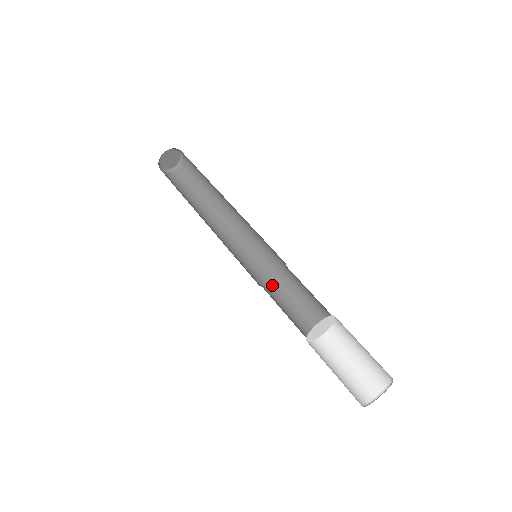
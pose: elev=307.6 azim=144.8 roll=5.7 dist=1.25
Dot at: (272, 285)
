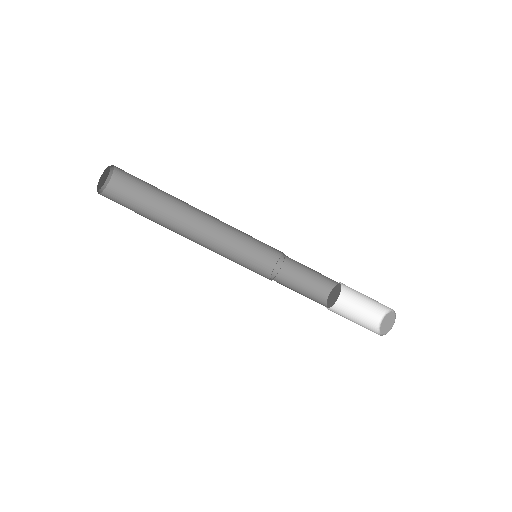
Dot at: (280, 261)
